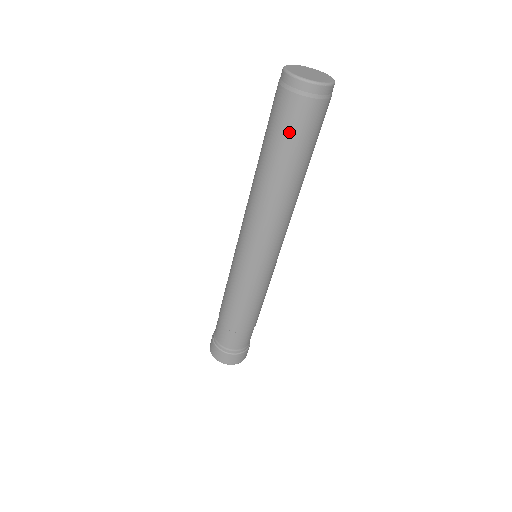
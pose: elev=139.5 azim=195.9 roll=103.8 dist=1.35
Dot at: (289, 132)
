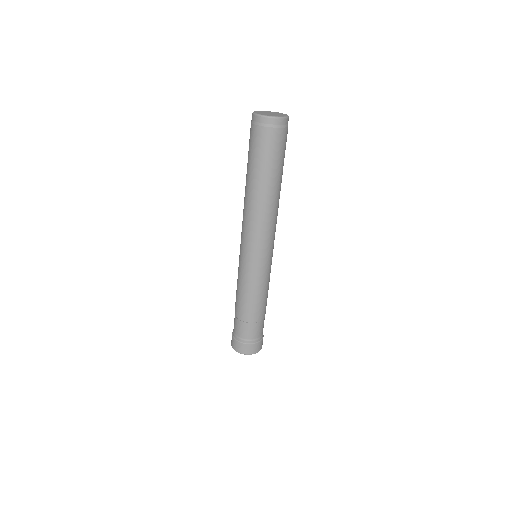
Dot at: (279, 154)
